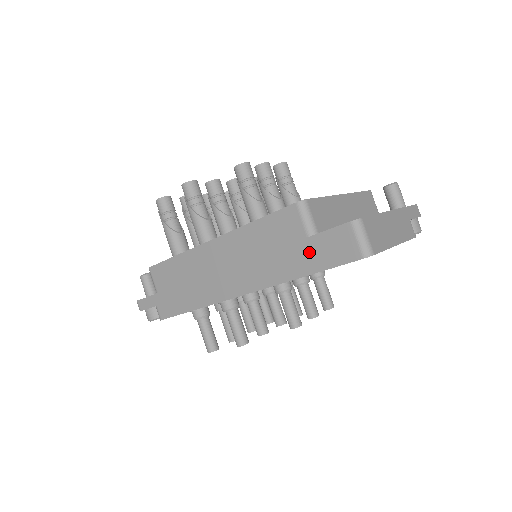
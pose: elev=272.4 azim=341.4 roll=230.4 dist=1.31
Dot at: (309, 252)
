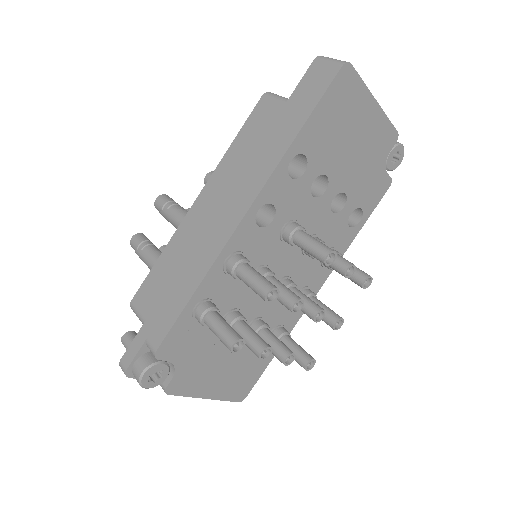
Dot at: (293, 111)
